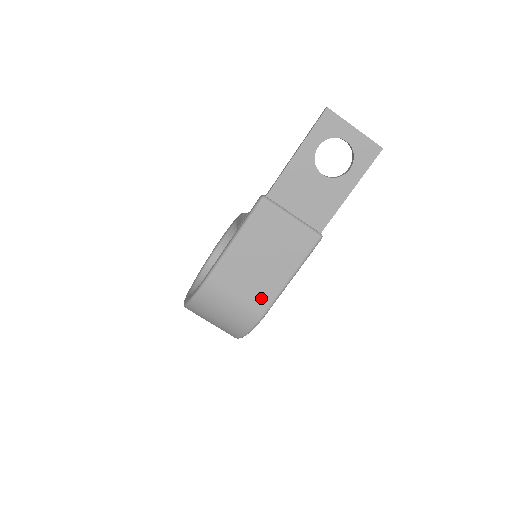
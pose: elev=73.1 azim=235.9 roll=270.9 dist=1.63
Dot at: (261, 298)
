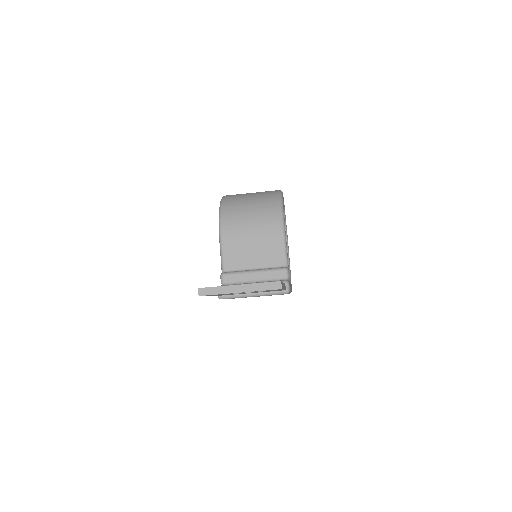
Dot at: occluded
